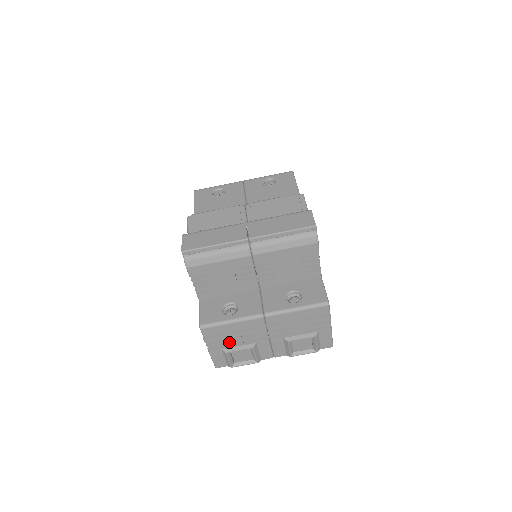
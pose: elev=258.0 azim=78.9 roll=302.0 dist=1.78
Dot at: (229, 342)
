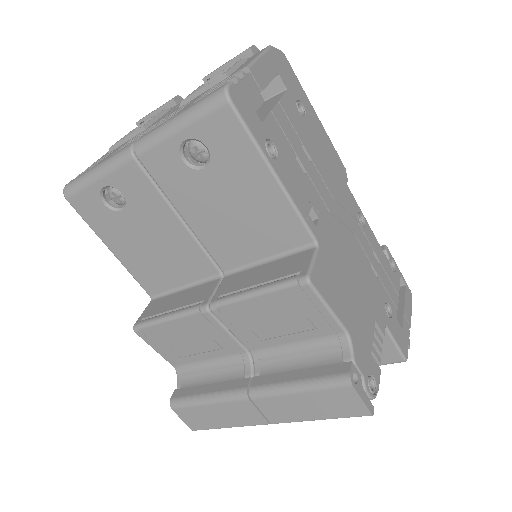
Dot at: occluded
